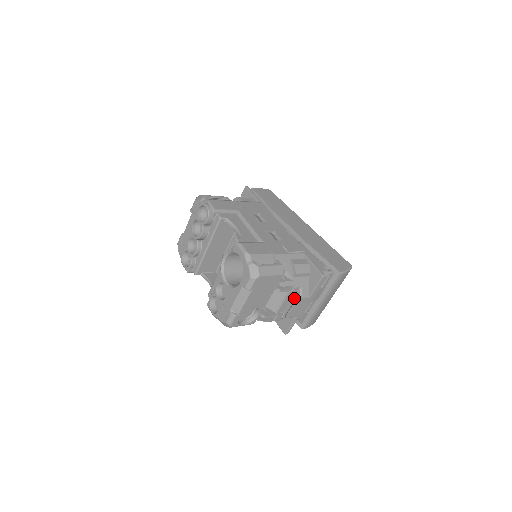
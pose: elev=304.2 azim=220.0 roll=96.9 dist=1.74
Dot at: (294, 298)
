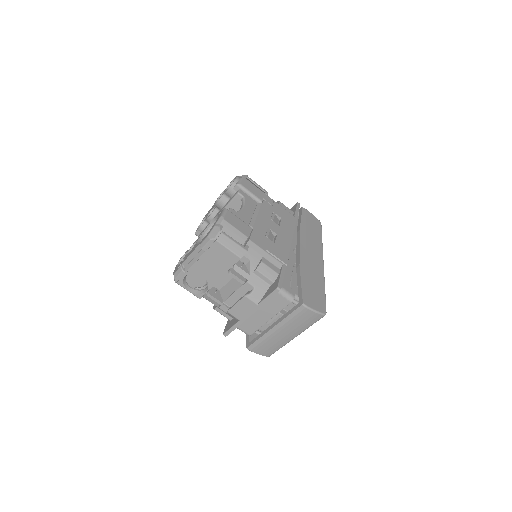
Dot at: occluded
